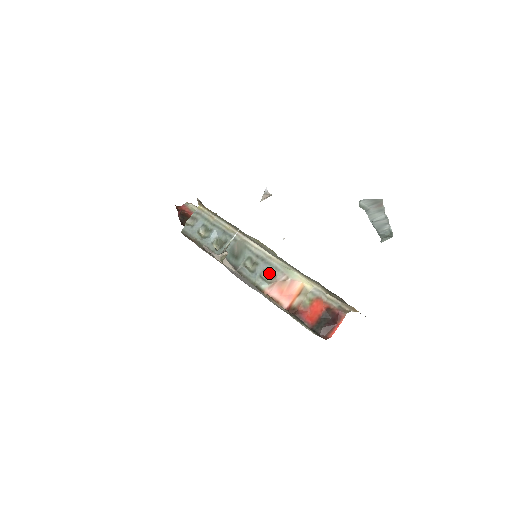
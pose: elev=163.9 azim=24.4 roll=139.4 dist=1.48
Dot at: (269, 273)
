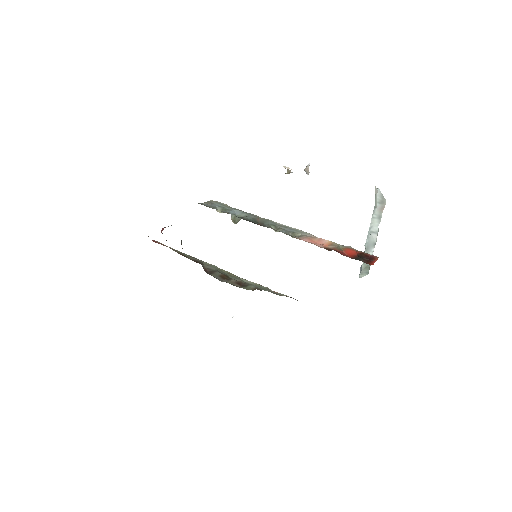
Dot at: (295, 234)
